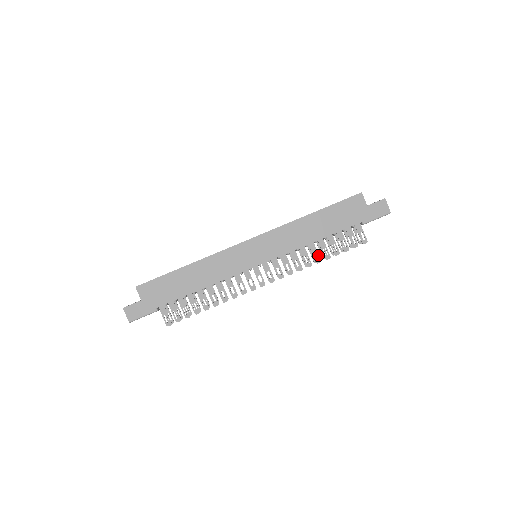
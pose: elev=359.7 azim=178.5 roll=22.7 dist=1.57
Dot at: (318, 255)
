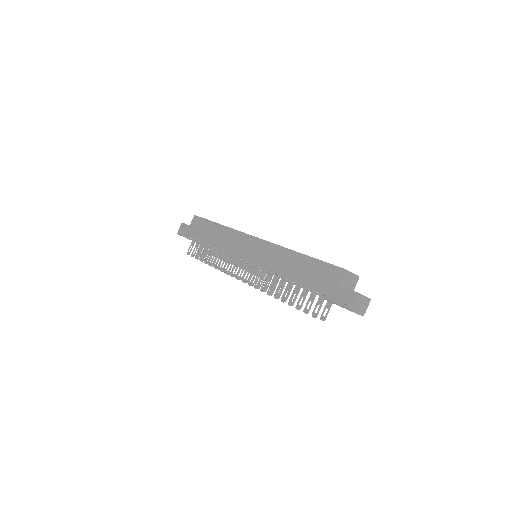
Dot at: (280, 291)
